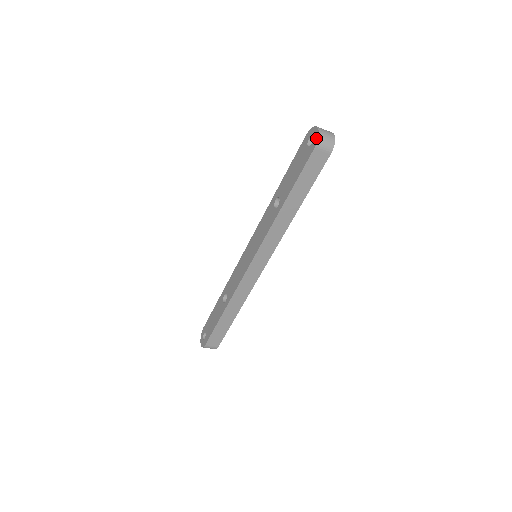
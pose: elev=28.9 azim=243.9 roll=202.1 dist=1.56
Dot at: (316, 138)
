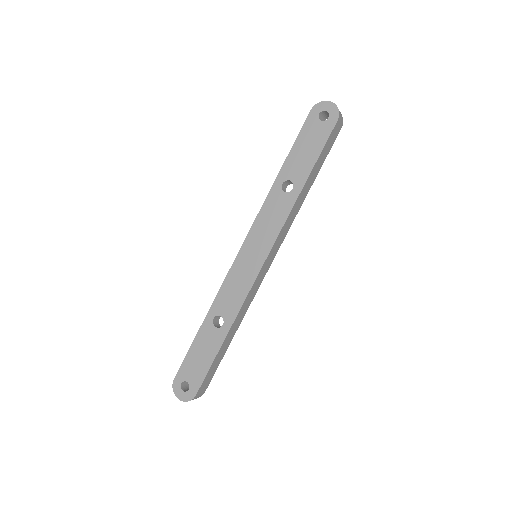
Dot at: (335, 111)
